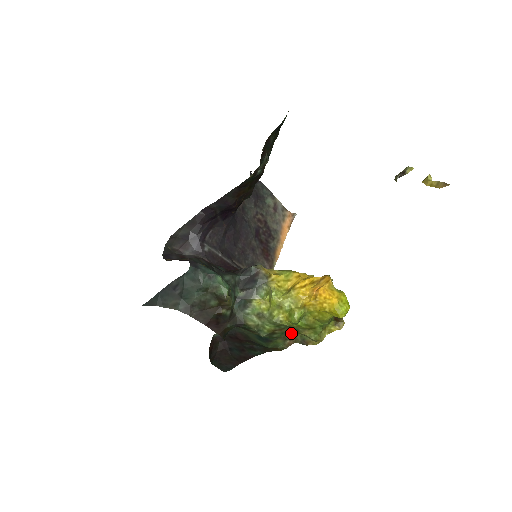
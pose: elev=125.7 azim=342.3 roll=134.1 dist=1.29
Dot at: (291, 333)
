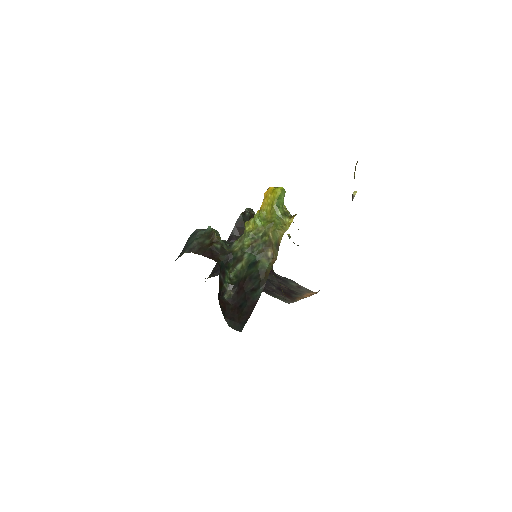
Dot at: (265, 242)
